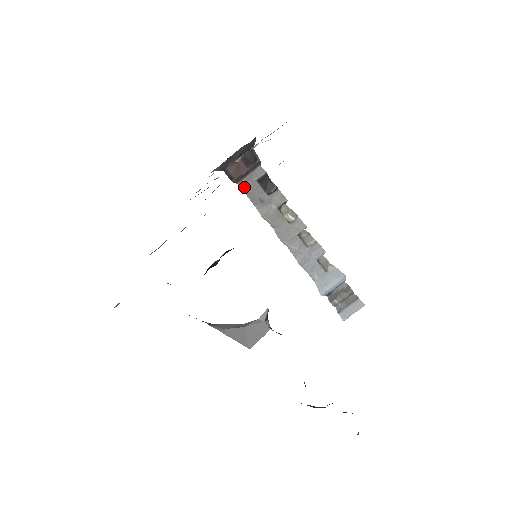
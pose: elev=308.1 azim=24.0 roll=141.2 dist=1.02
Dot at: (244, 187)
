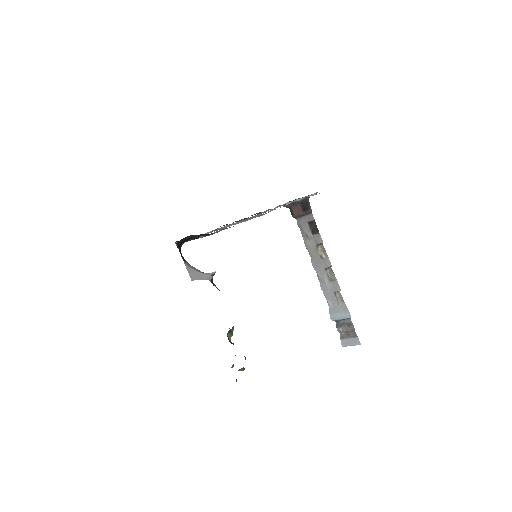
Dot at: (299, 223)
